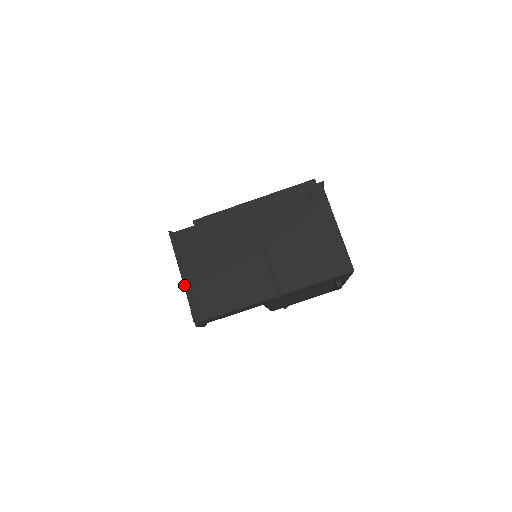
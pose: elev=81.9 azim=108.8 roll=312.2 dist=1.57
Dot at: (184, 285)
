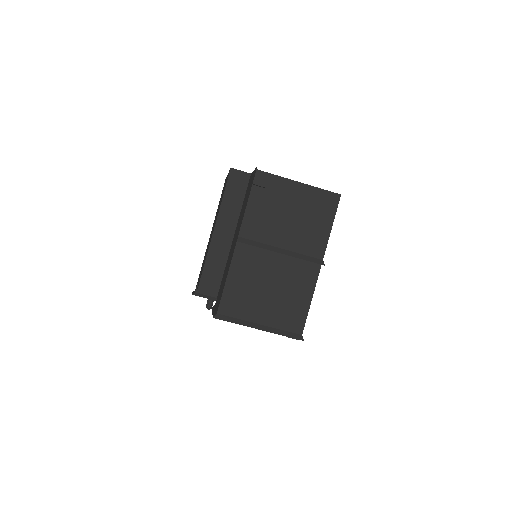
Dot at: (266, 331)
